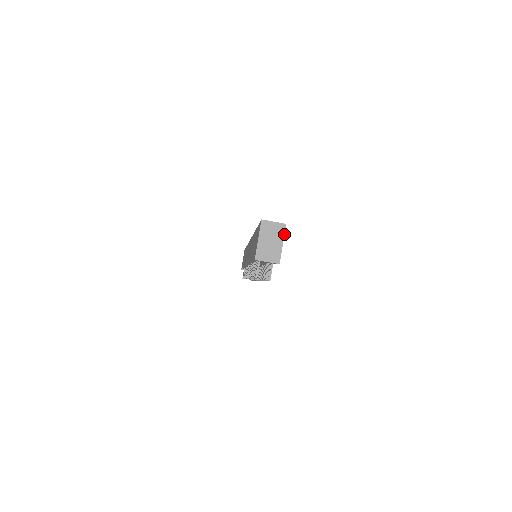
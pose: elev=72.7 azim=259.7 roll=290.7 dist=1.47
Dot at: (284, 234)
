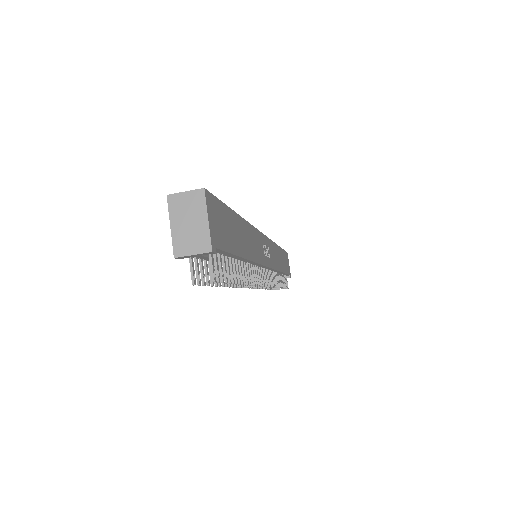
Dot at: (205, 204)
